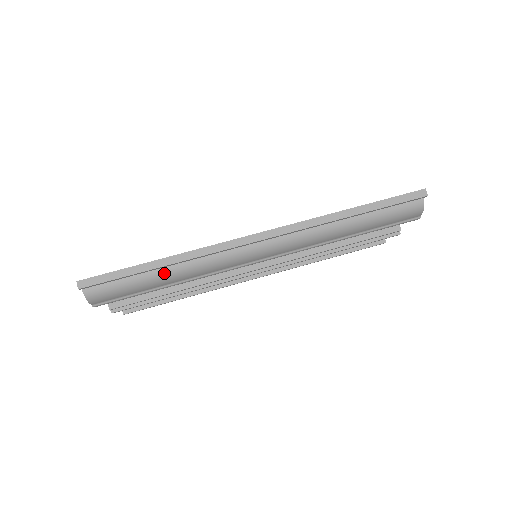
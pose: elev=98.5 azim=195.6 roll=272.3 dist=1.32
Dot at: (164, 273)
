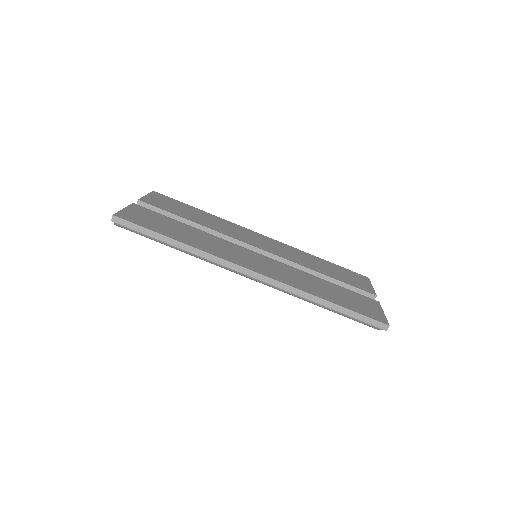
Dot at: occluded
